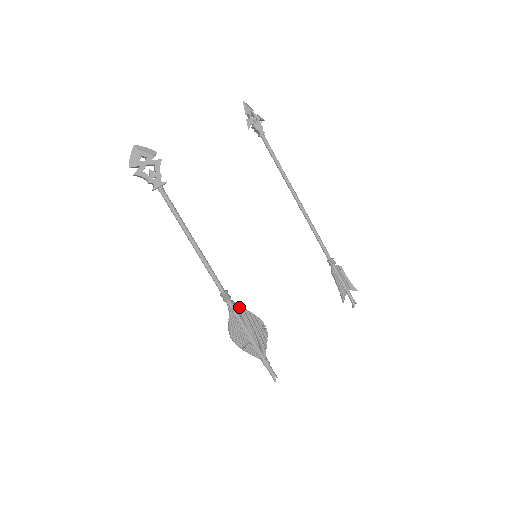
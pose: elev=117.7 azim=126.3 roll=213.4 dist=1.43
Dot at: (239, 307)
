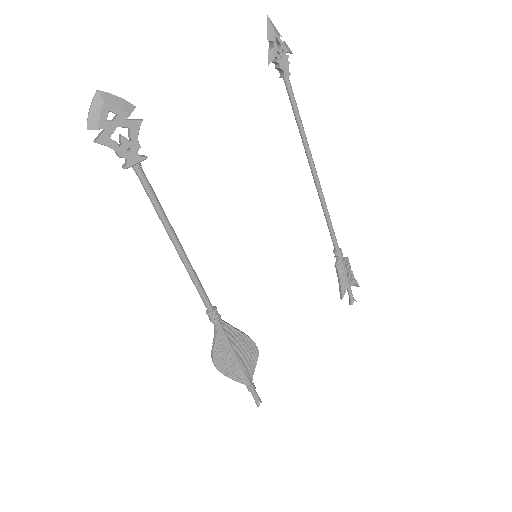
Dot at: (229, 328)
